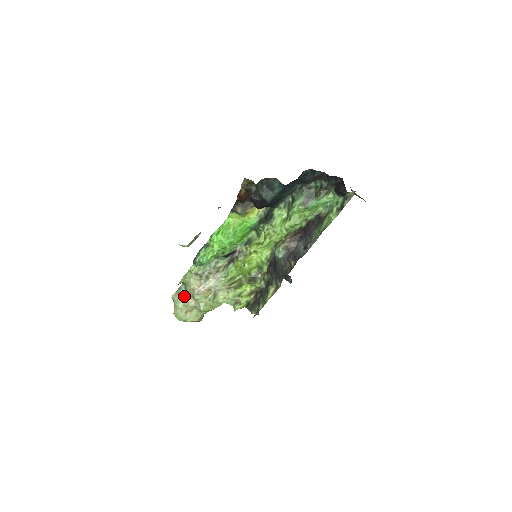
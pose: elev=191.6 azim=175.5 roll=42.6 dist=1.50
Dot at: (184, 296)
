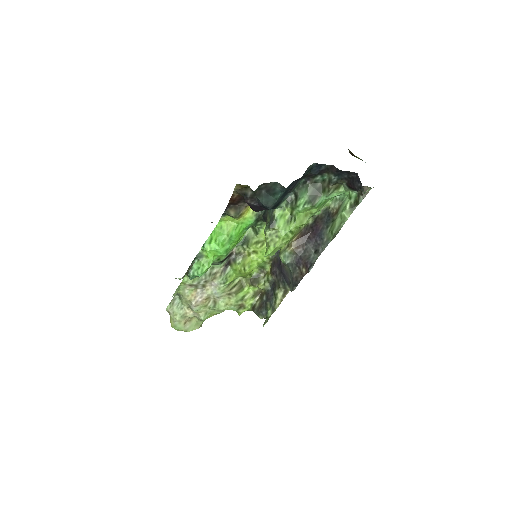
Dot at: (180, 307)
